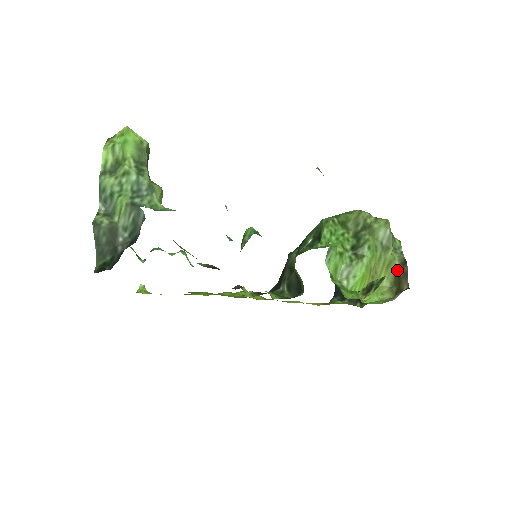
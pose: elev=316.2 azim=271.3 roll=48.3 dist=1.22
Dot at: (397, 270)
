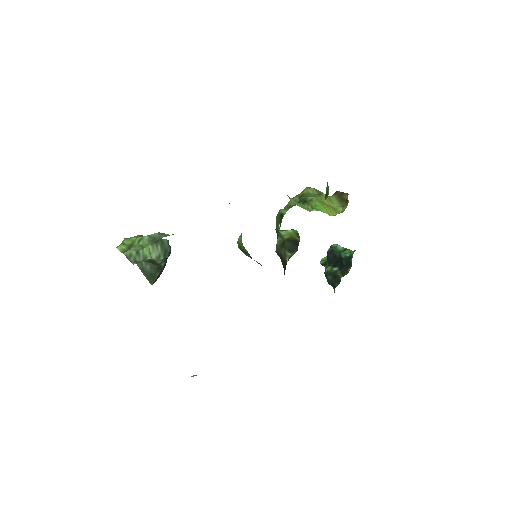
Dot at: (336, 197)
